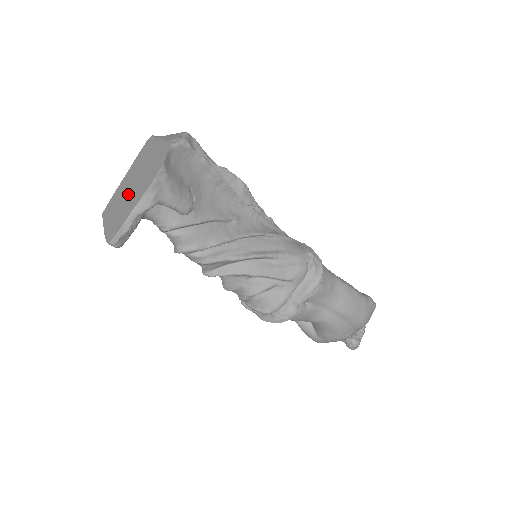
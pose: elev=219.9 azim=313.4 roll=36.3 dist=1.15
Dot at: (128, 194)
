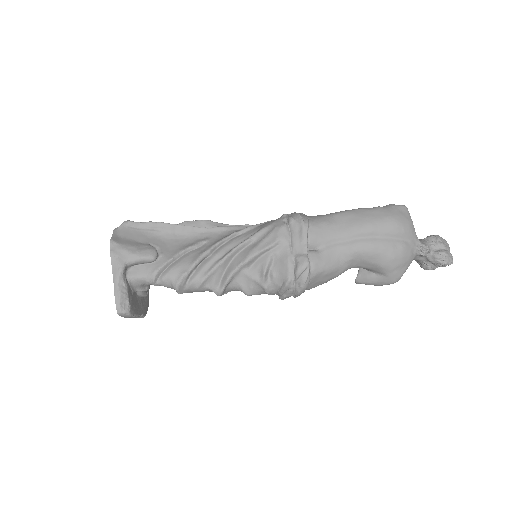
Dot at: occluded
